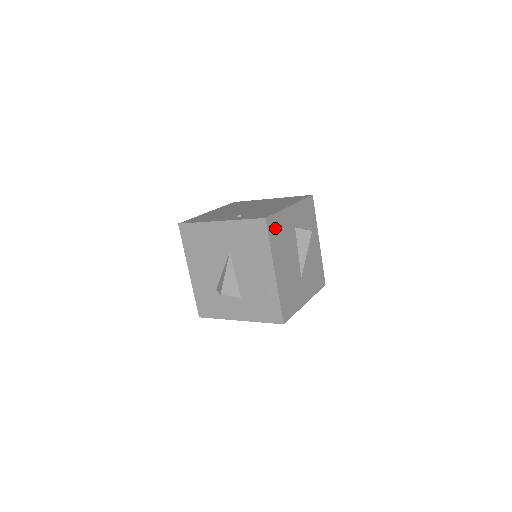
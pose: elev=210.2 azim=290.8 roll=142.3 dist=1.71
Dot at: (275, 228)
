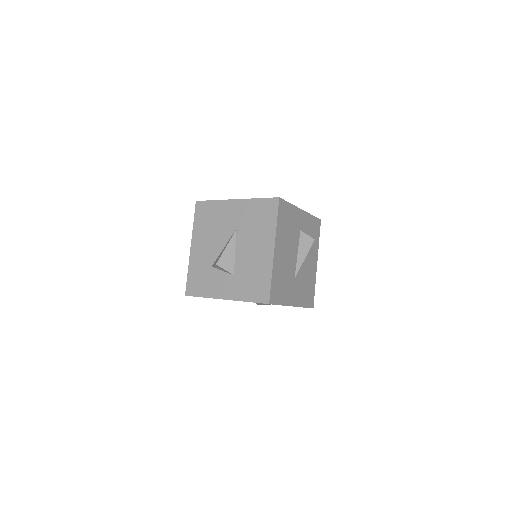
Dot at: (284, 214)
